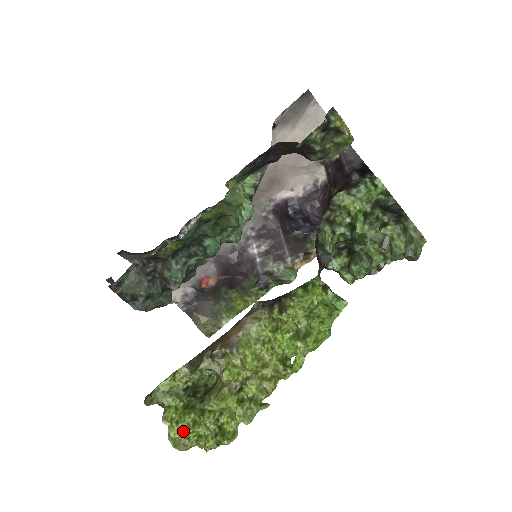
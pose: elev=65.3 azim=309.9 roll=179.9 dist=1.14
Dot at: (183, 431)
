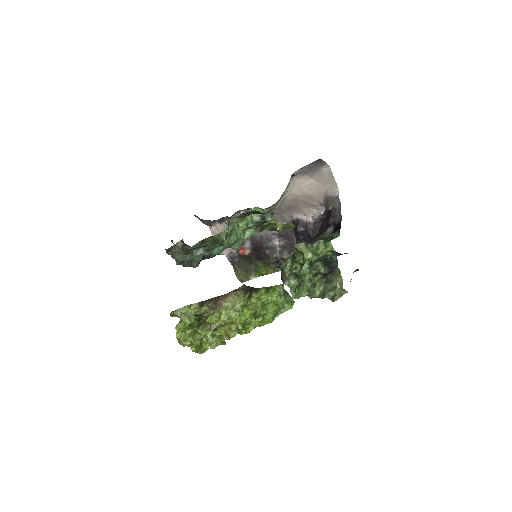
Dot at: (183, 337)
